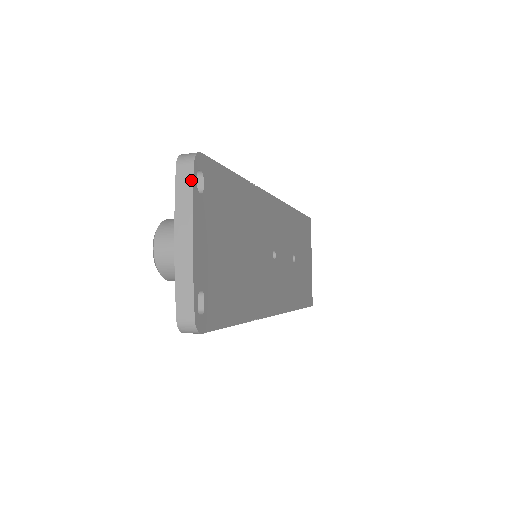
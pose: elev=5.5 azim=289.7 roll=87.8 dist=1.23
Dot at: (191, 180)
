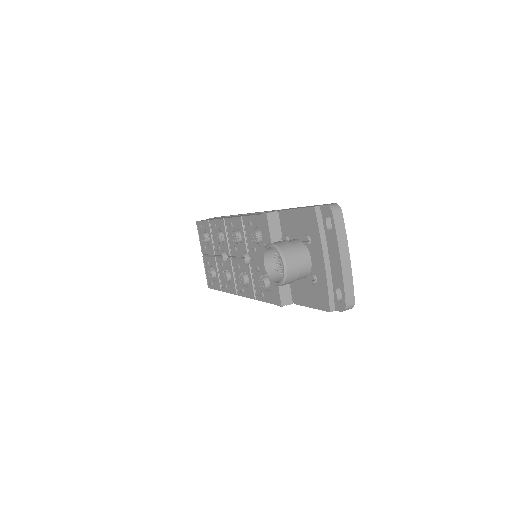
Dot at: (343, 222)
